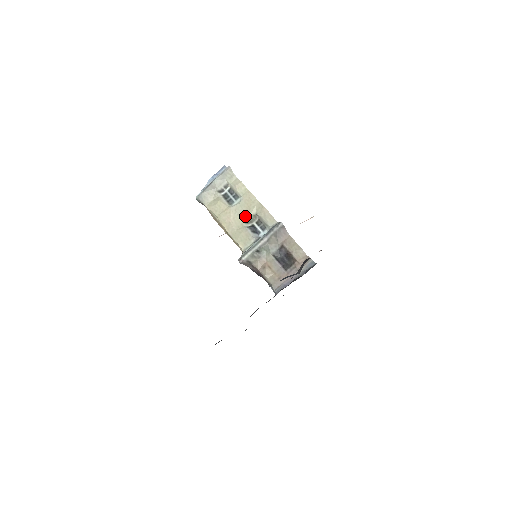
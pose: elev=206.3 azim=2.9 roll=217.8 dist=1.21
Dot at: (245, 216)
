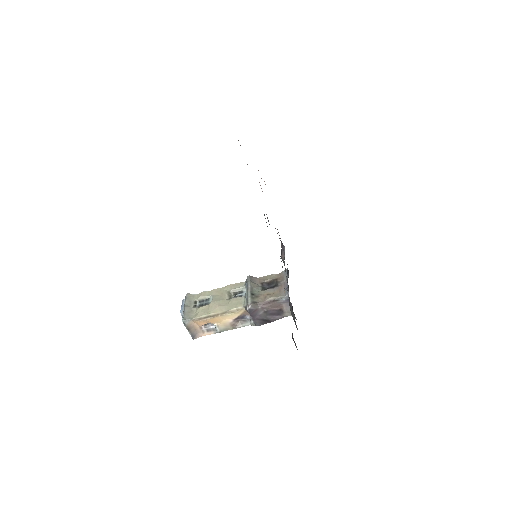
Dot at: (224, 297)
